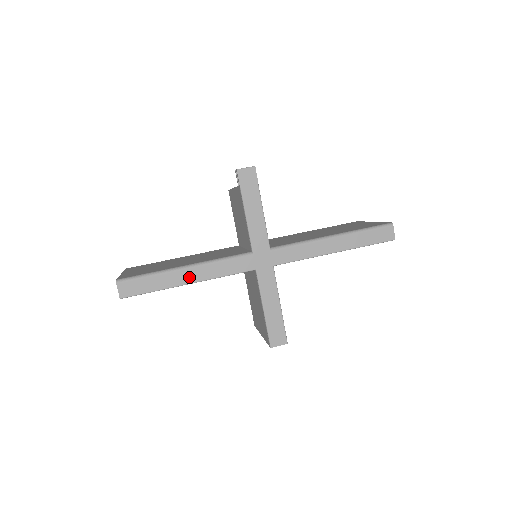
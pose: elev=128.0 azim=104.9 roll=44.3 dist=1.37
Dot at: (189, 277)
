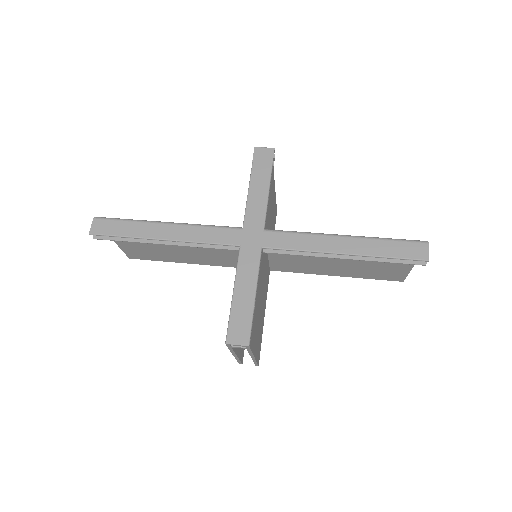
Dot at: (165, 233)
